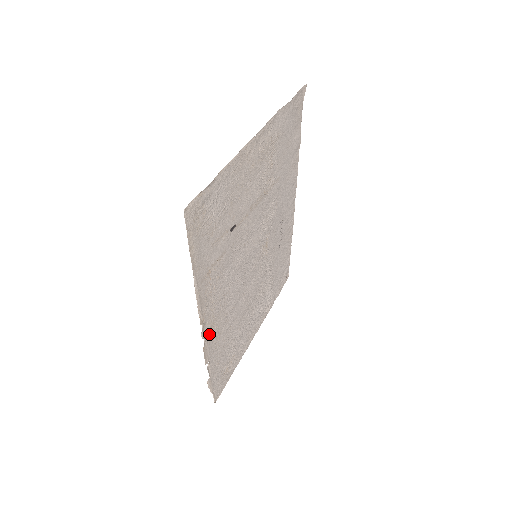
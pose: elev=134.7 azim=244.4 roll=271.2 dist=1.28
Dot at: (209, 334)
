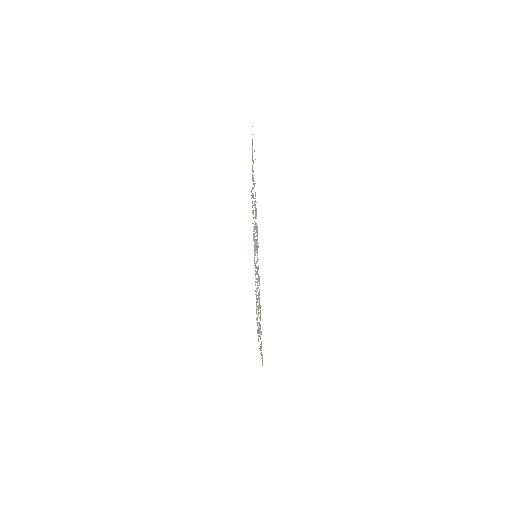
Dot at: occluded
